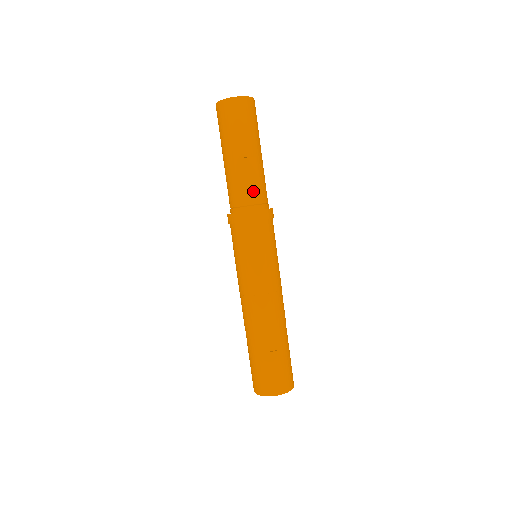
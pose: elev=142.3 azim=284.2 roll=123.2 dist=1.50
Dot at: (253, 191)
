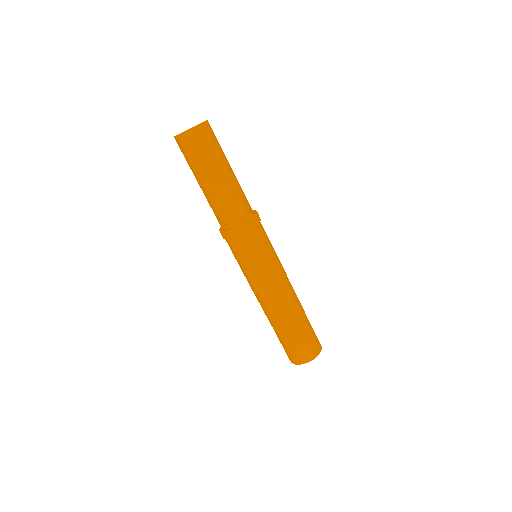
Dot at: (243, 202)
